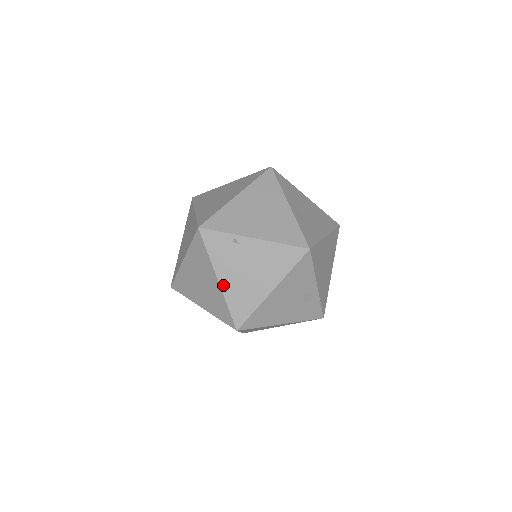
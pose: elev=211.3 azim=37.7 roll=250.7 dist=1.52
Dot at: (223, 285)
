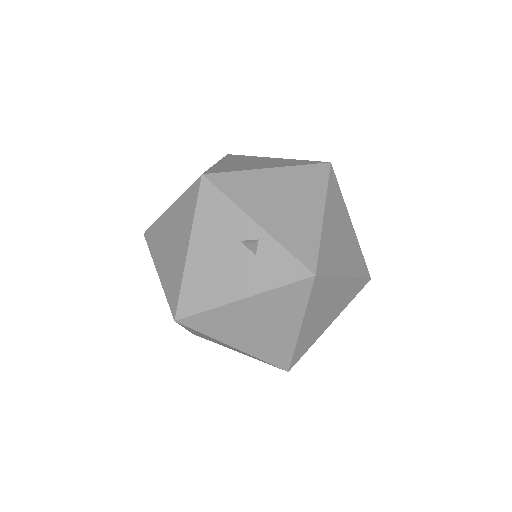
Dot at: (160, 275)
